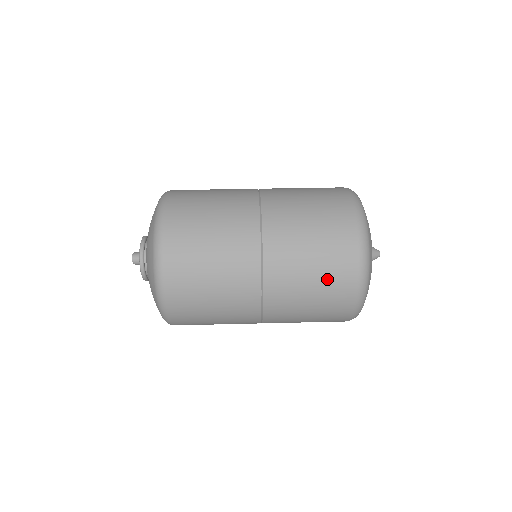
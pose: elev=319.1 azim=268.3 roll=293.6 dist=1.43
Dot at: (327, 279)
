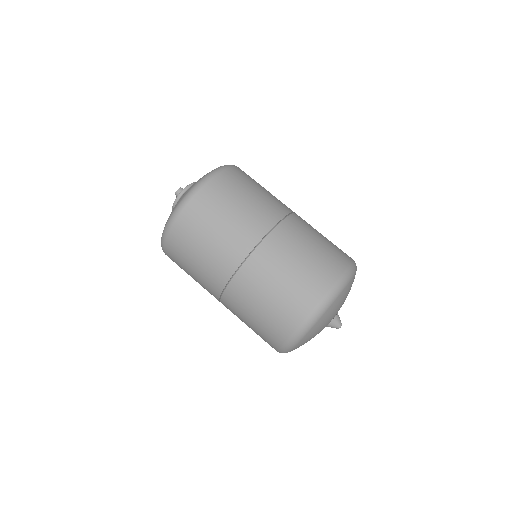
Dot at: (281, 303)
